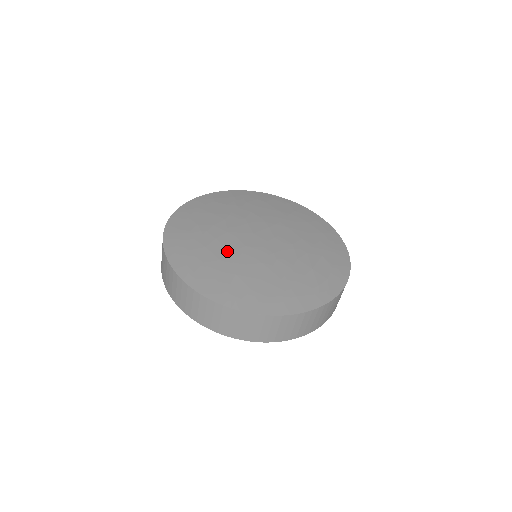
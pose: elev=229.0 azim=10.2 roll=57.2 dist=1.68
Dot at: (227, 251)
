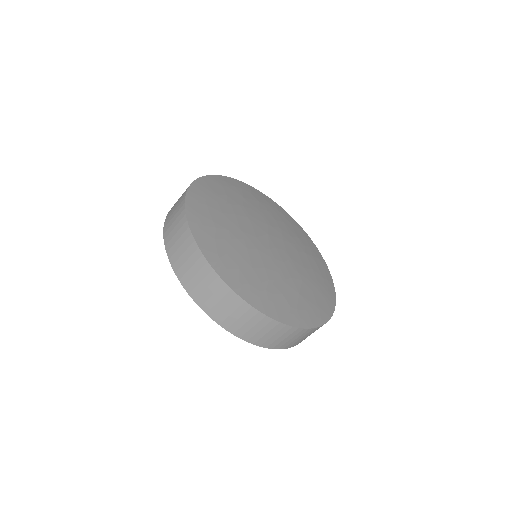
Dot at: (238, 228)
